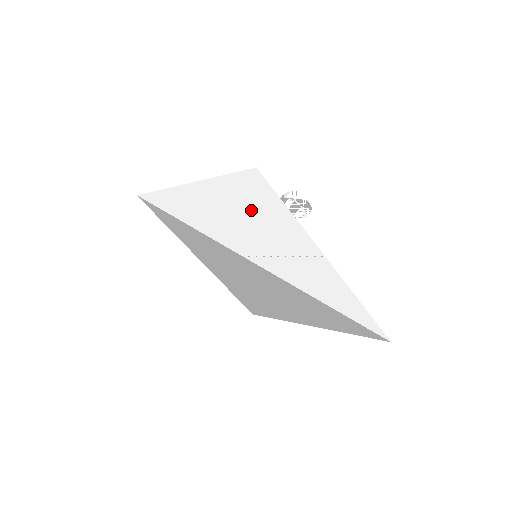
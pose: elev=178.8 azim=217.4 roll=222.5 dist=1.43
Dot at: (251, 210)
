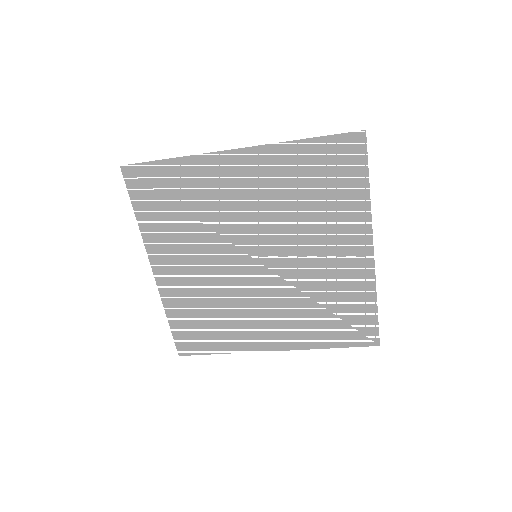
Dot at: (316, 183)
